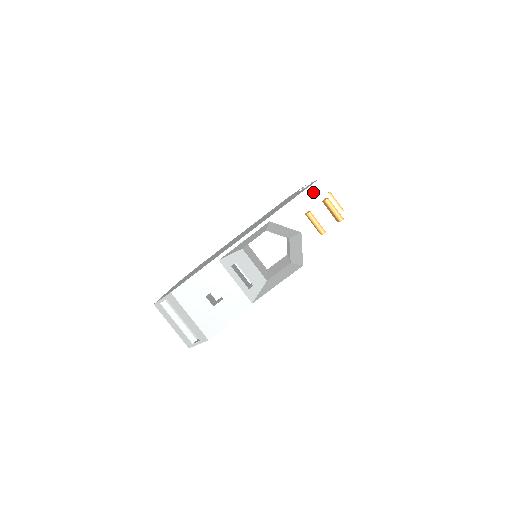
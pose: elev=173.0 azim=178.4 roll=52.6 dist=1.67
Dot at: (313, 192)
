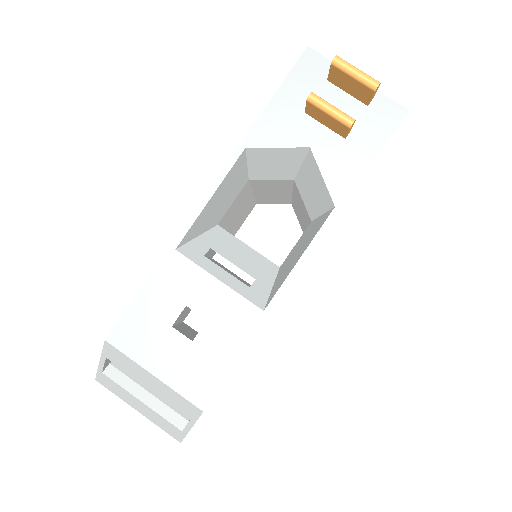
Dot at: (306, 70)
